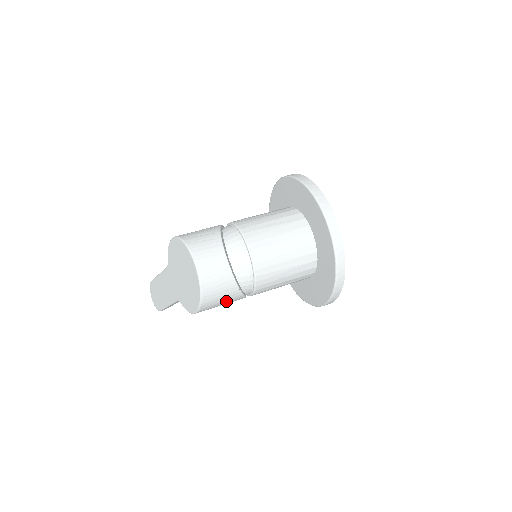
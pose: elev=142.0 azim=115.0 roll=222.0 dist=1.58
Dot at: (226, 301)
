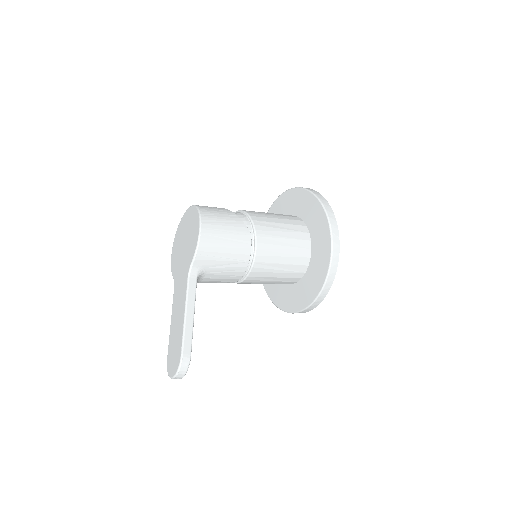
Dot at: (227, 222)
